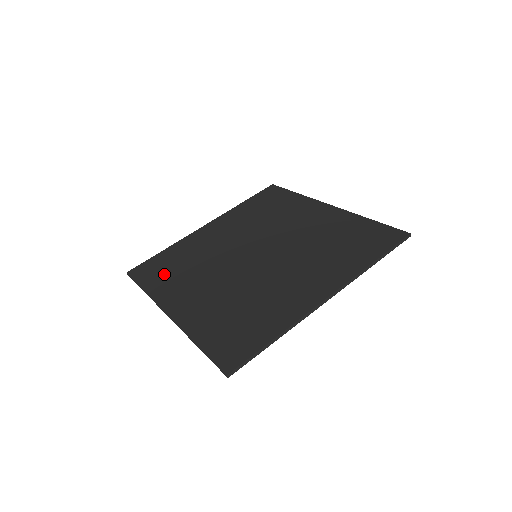
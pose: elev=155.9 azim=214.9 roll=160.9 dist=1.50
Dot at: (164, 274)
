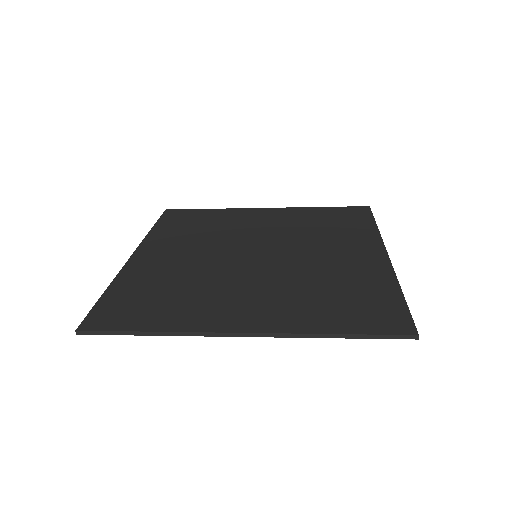
Dot at: (180, 226)
